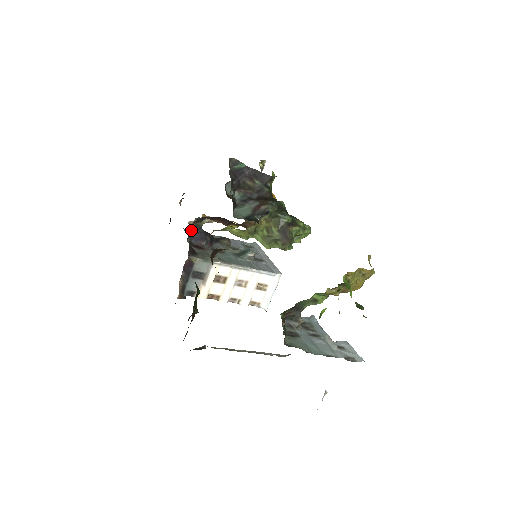
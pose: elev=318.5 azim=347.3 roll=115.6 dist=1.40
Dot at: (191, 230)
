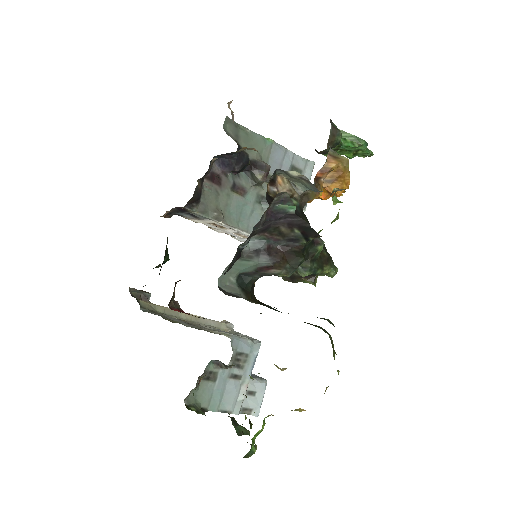
Dot at: occluded
